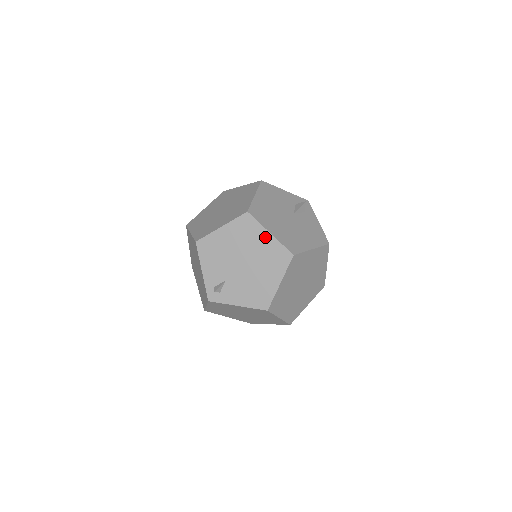
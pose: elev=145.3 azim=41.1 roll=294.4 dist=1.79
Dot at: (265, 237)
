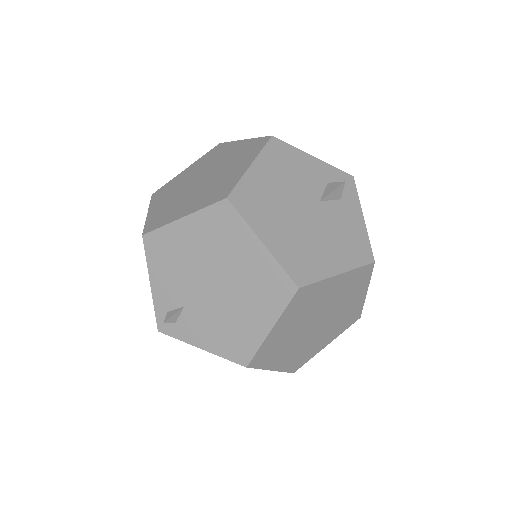
Dot at: (253, 248)
